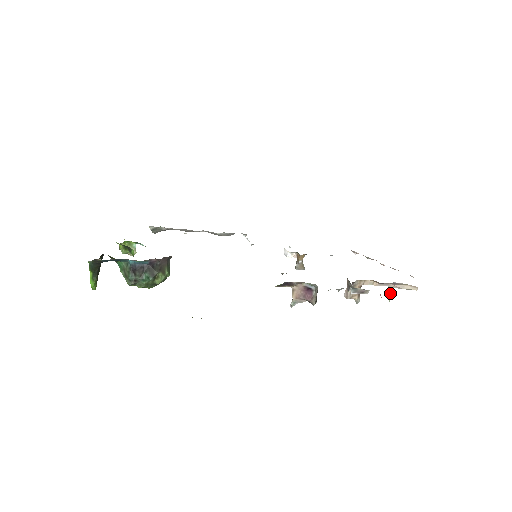
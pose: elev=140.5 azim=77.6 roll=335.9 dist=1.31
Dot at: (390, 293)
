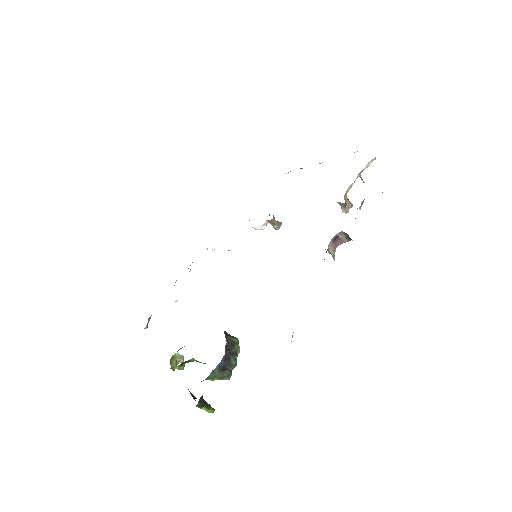
Dot at: (362, 179)
